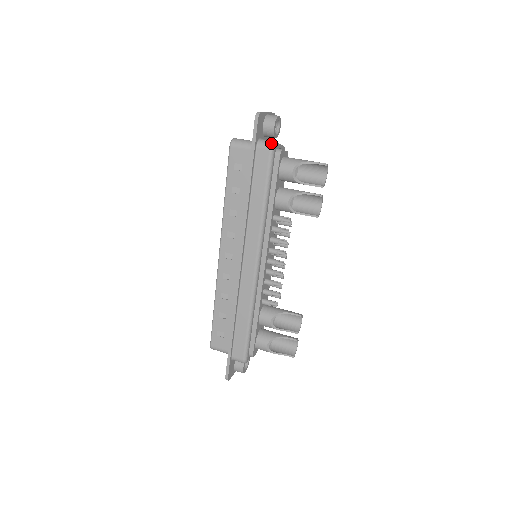
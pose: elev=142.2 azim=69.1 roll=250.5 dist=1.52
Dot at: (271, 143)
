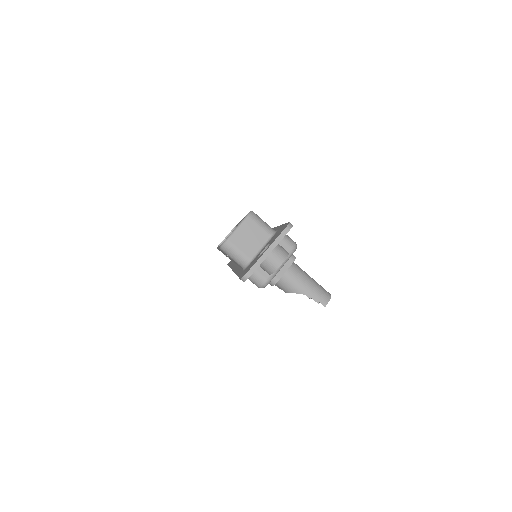
Dot at: (261, 285)
